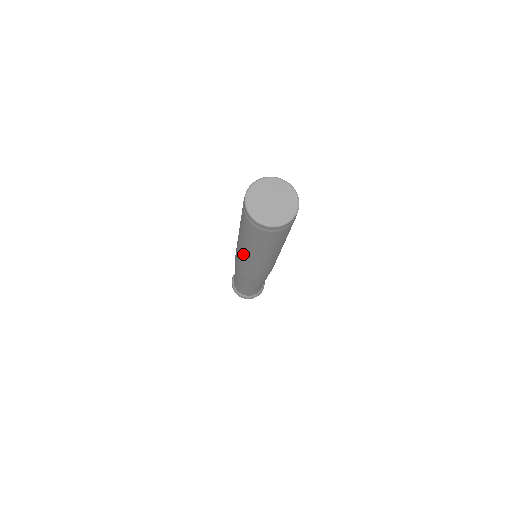
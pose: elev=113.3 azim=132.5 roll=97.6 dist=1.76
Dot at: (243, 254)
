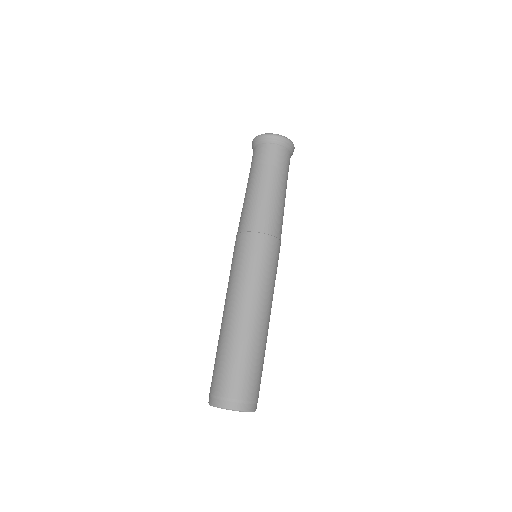
Dot at: (225, 302)
